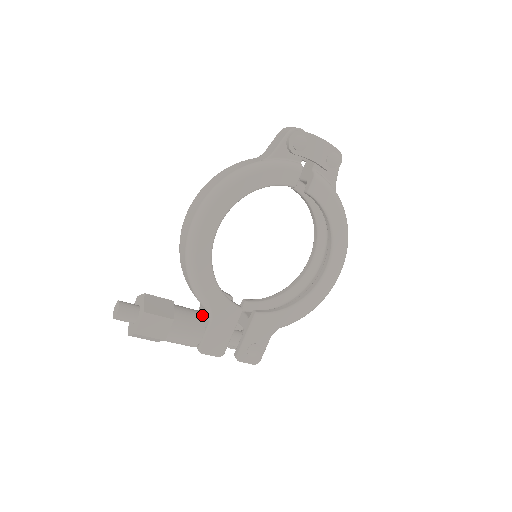
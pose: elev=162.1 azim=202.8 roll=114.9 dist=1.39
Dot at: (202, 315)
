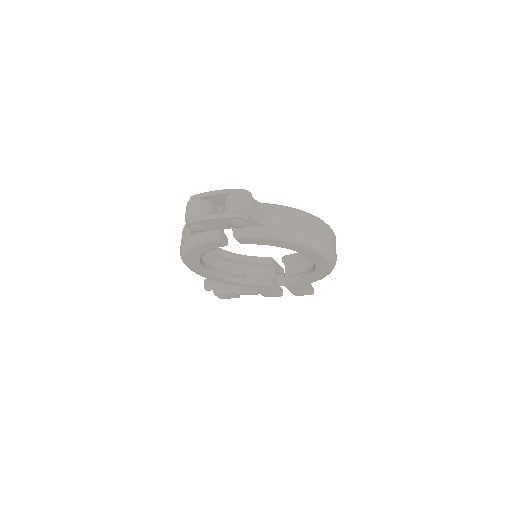
Dot at: occluded
